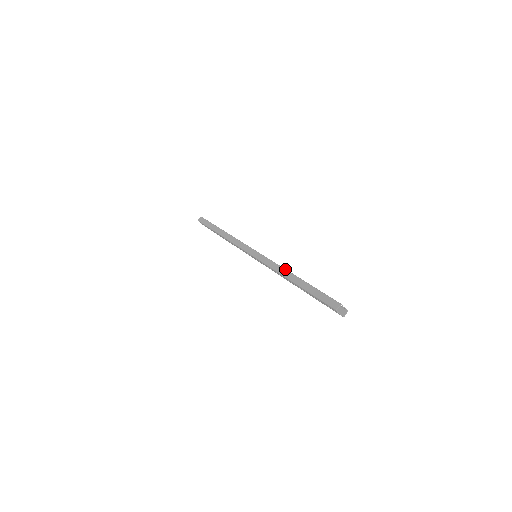
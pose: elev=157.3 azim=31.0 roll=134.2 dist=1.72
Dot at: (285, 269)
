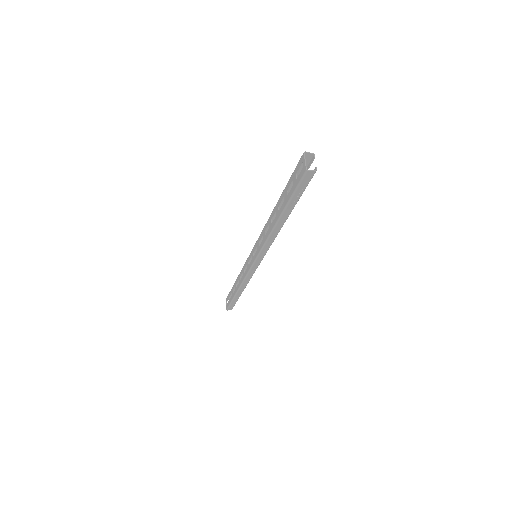
Dot at: occluded
